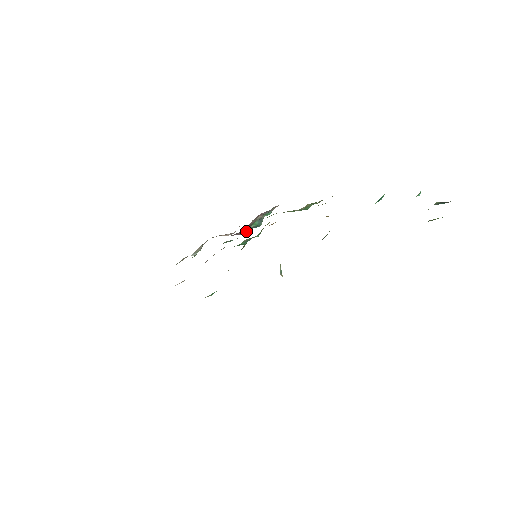
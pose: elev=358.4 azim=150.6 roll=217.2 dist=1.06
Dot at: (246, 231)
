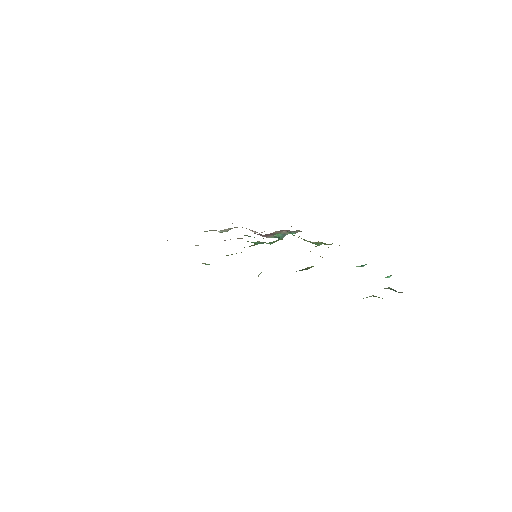
Dot at: (269, 237)
